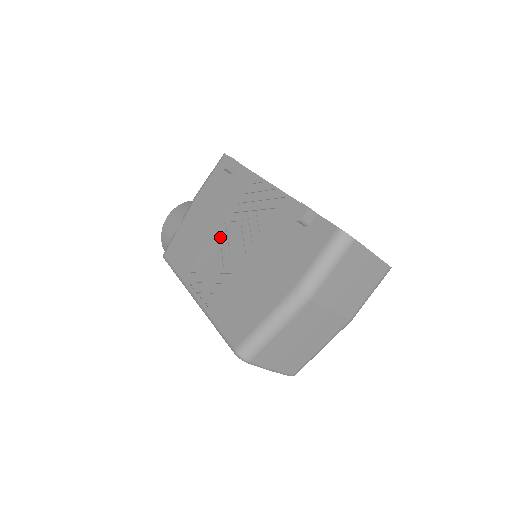
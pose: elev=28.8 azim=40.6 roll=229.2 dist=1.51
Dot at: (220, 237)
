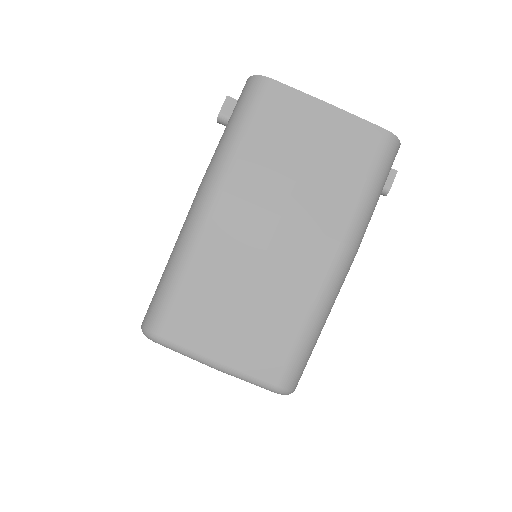
Dot at: occluded
